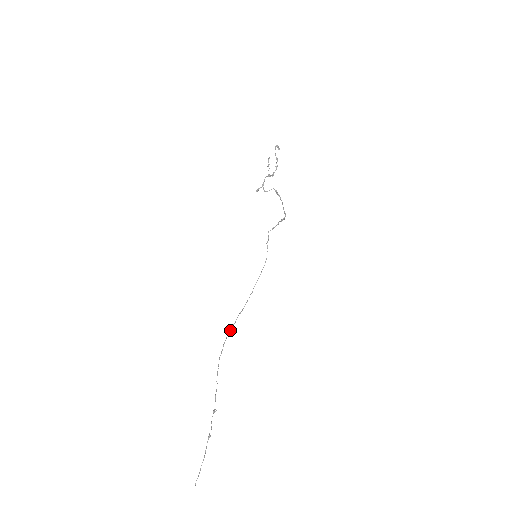
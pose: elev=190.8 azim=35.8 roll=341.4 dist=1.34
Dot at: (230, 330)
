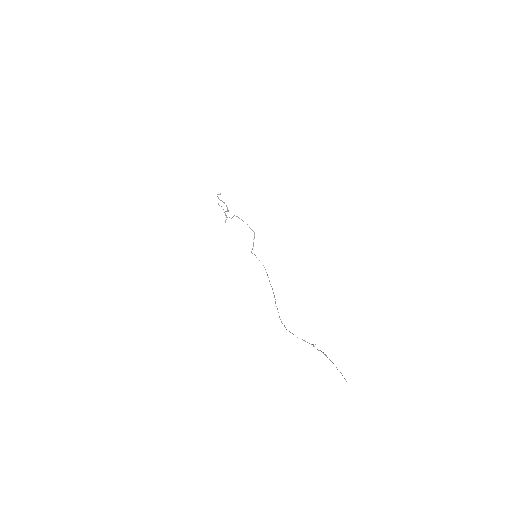
Dot at: occluded
